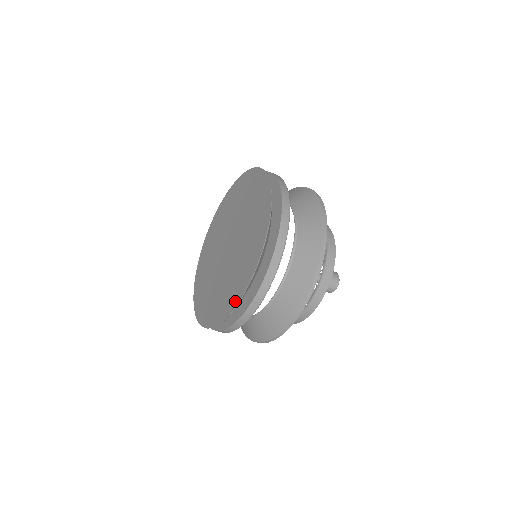
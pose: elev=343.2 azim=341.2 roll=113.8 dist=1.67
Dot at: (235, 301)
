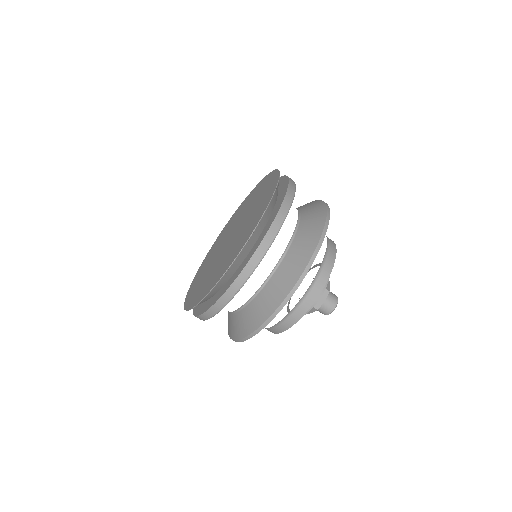
Dot at: (200, 299)
